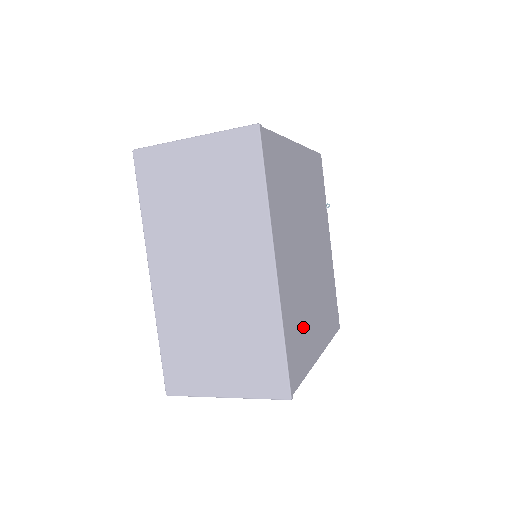
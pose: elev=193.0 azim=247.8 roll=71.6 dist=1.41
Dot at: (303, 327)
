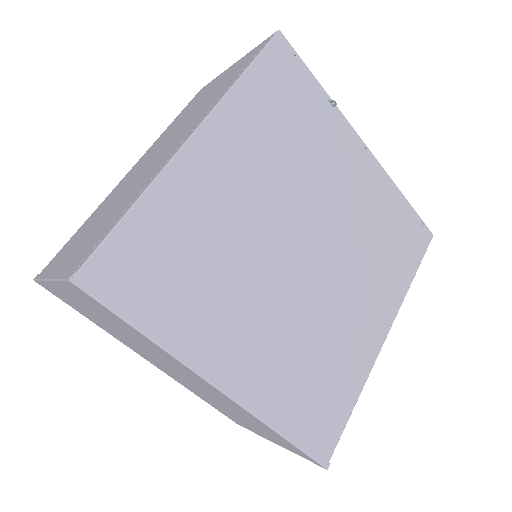
Dot at: (327, 363)
